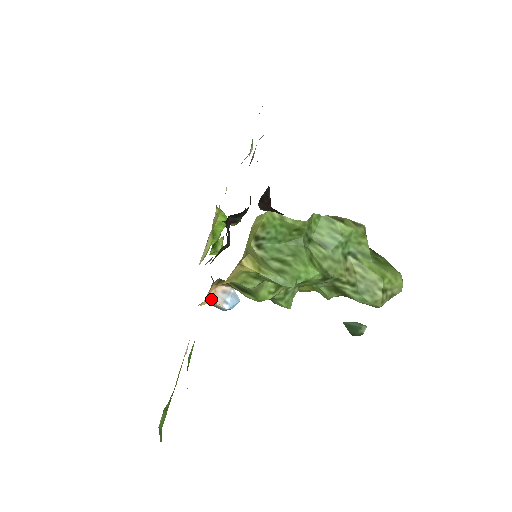
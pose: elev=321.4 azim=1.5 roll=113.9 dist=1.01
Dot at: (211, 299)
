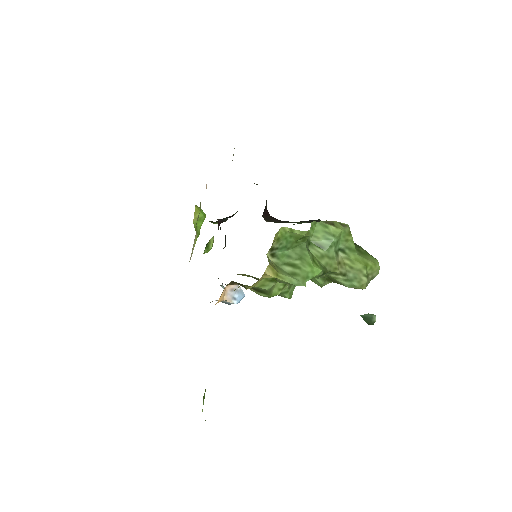
Dot at: (222, 298)
